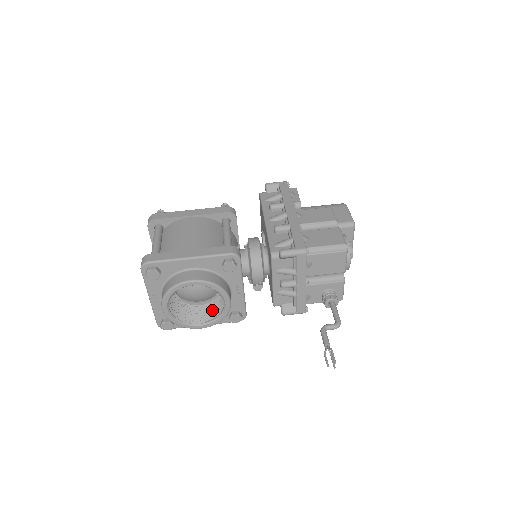
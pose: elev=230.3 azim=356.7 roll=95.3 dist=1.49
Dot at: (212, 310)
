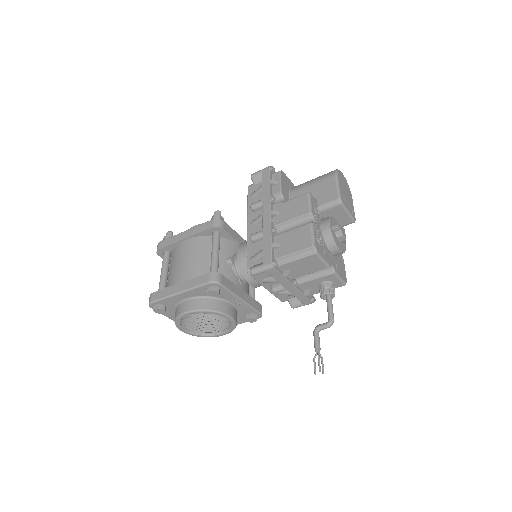
Dot at: occluded
